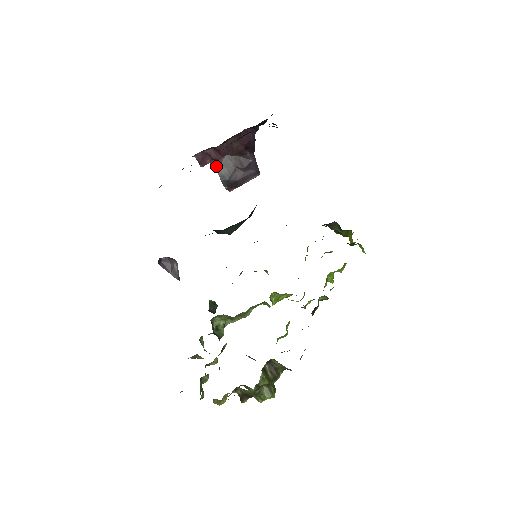
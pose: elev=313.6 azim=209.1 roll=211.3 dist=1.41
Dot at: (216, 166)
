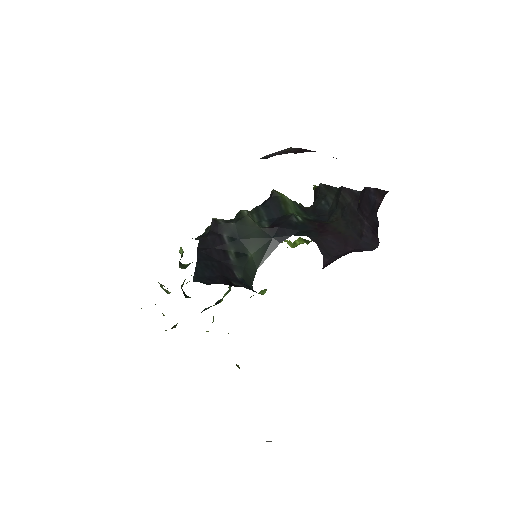
Dot at: occluded
